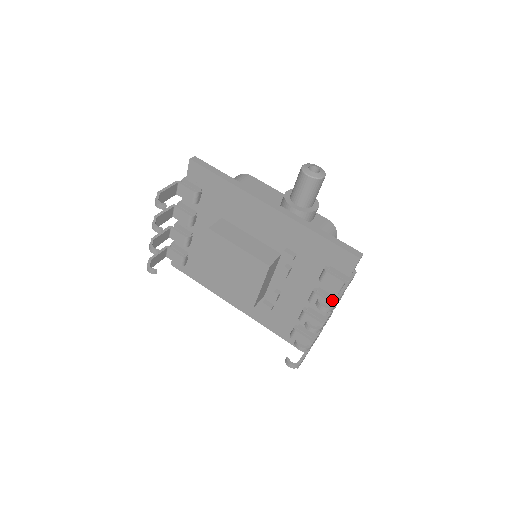
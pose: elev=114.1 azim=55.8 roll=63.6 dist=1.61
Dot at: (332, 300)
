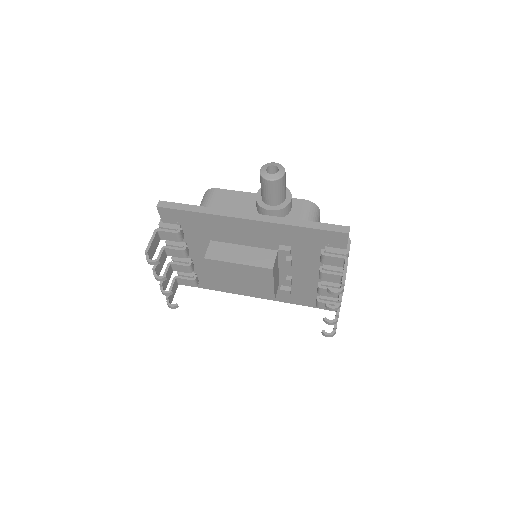
Dot at: (340, 271)
